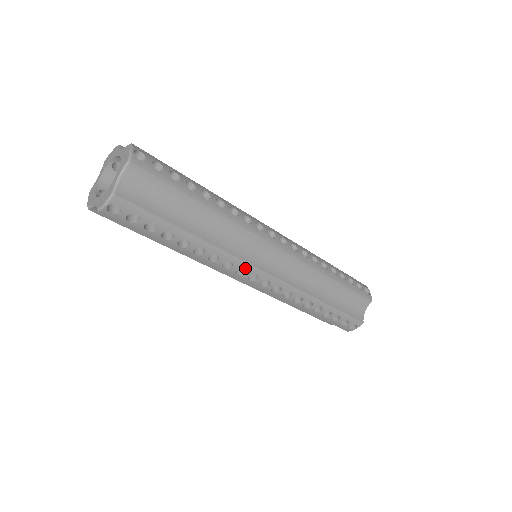
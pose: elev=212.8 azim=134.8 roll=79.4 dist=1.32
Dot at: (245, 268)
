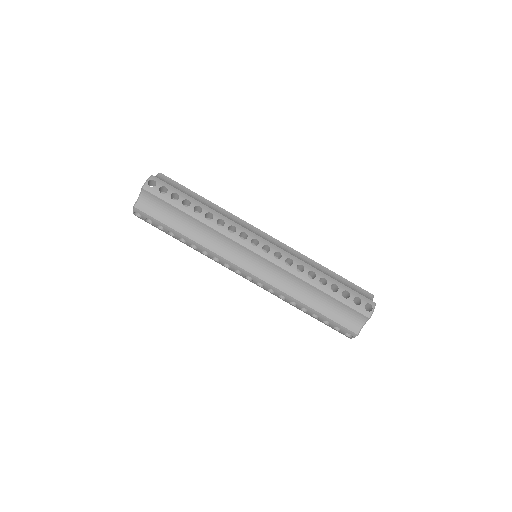
Dot at: (246, 233)
